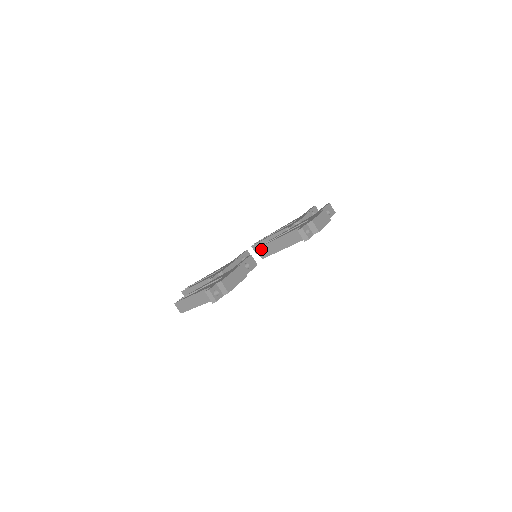
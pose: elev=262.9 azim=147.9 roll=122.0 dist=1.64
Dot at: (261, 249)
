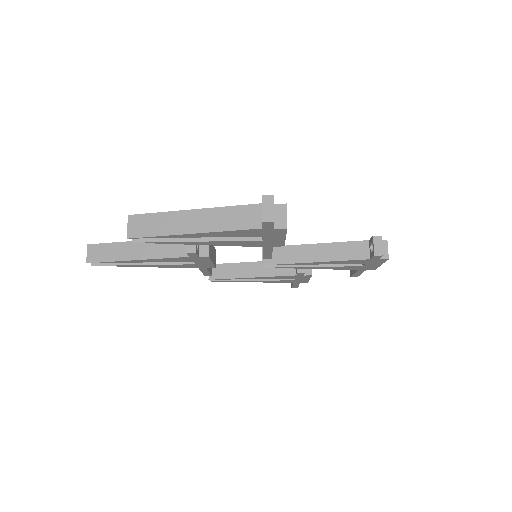
Dot at: occluded
